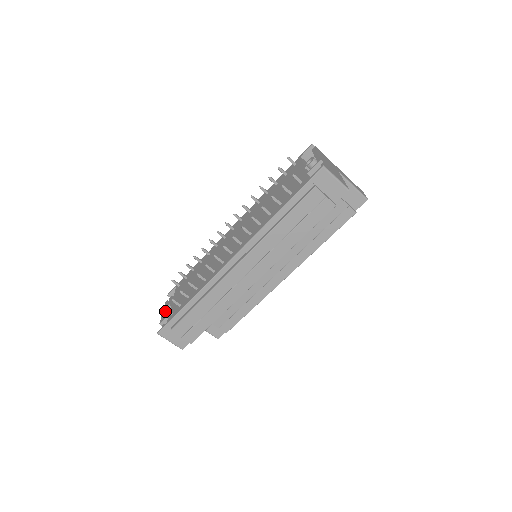
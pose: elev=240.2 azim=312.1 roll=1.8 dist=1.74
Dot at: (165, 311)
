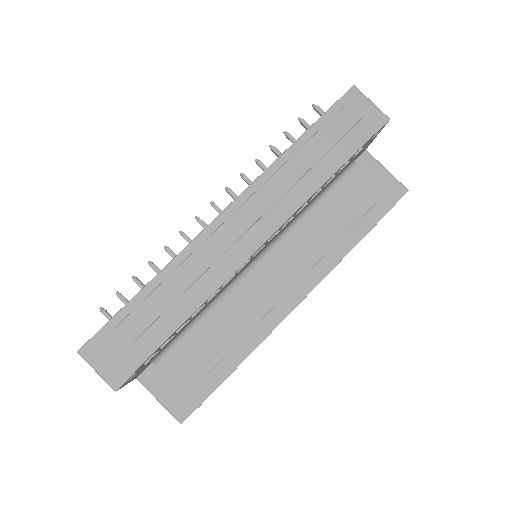
Dot at: occluded
